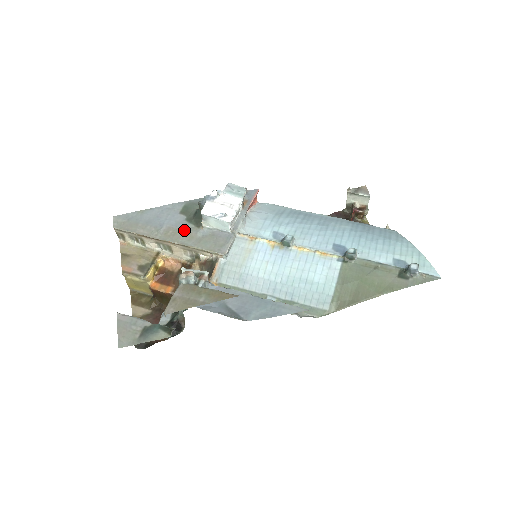
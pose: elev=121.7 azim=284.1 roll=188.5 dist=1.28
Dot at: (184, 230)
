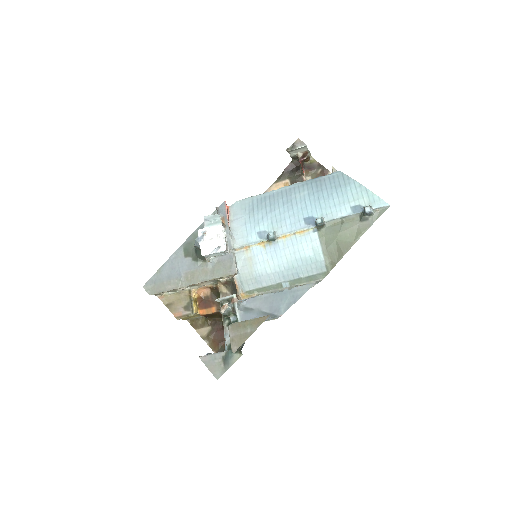
Dot at: (197, 269)
